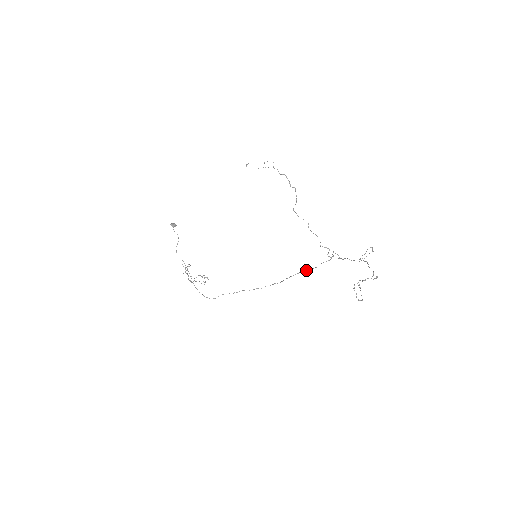
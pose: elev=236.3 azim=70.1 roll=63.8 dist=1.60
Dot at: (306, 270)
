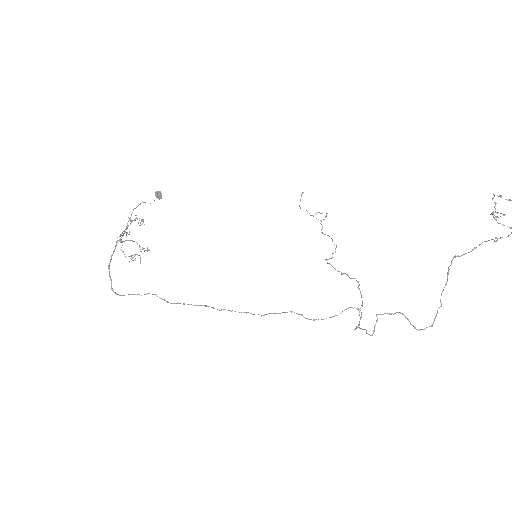
Dot at: (311, 319)
